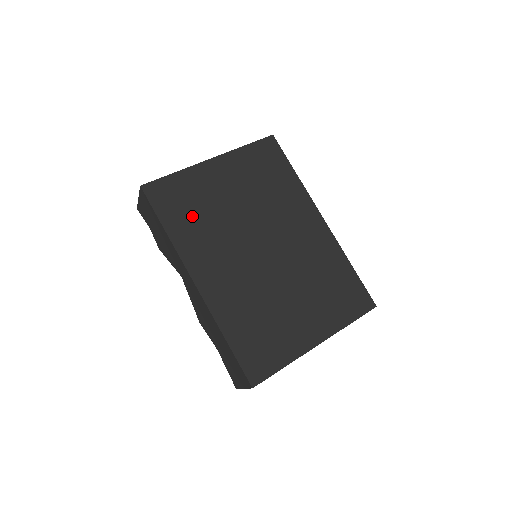
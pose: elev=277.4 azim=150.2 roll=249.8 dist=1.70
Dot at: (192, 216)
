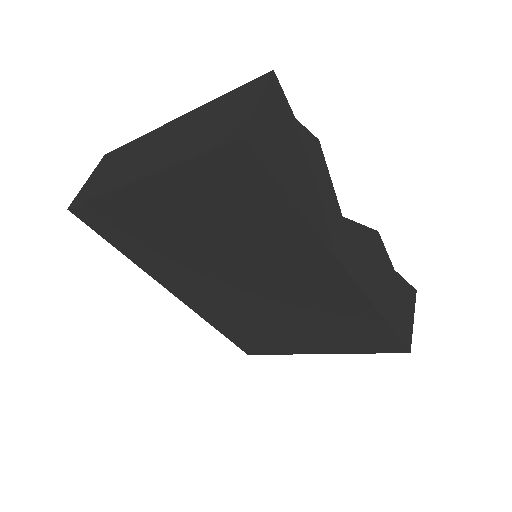
Dot at: (144, 244)
